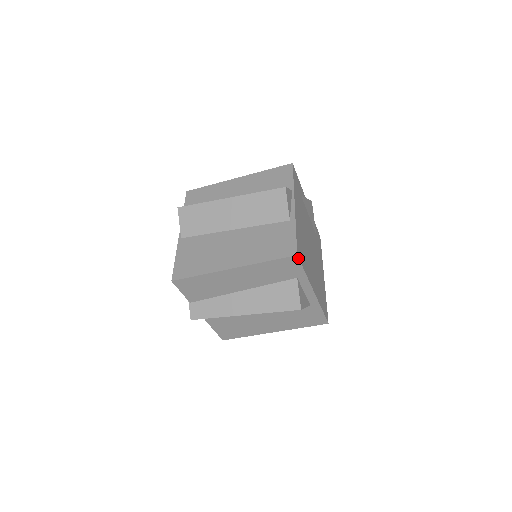
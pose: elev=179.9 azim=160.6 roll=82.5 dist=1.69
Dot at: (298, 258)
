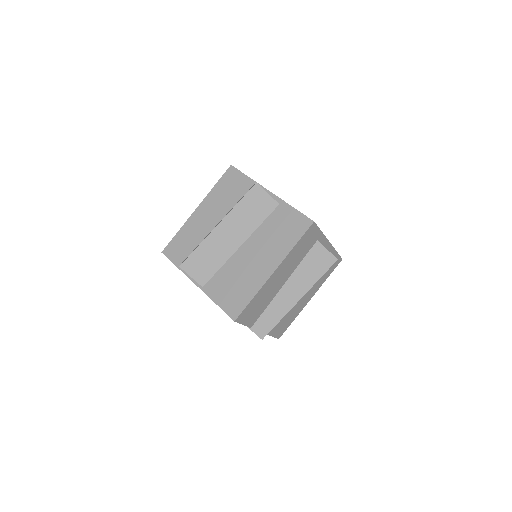
Dot at: (315, 223)
